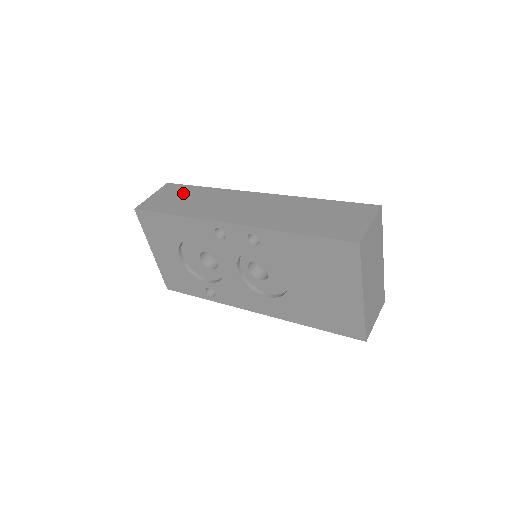
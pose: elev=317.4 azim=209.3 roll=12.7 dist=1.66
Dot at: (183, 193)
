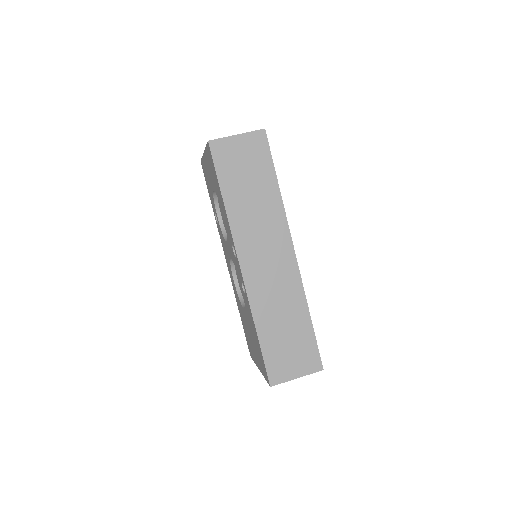
Dot at: (257, 170)
